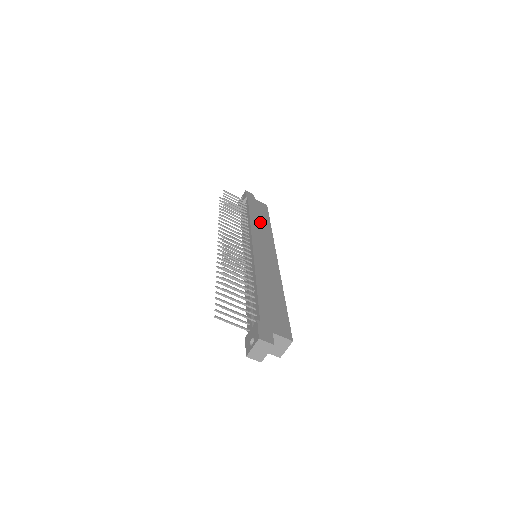
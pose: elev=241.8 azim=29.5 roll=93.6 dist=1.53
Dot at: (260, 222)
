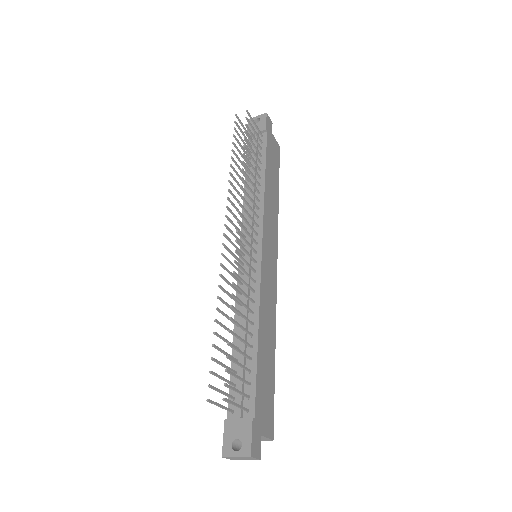
Dot at: (272, 190)
